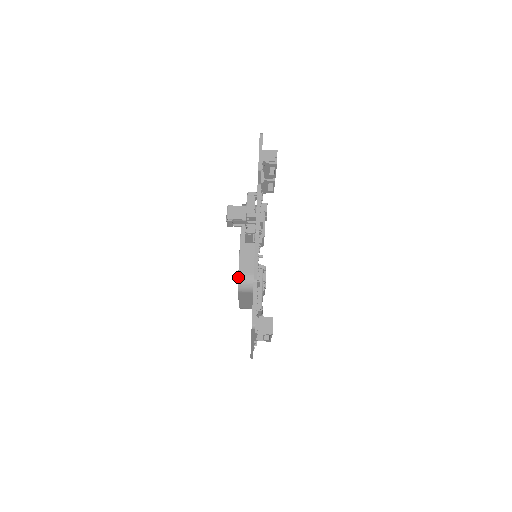
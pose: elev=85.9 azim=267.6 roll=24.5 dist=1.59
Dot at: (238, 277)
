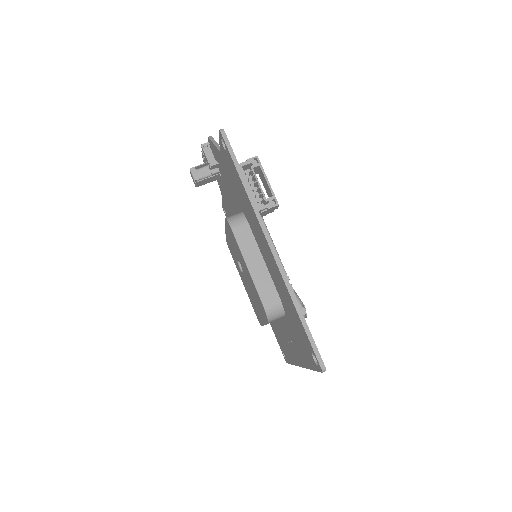
Dot at: (225, 218)
